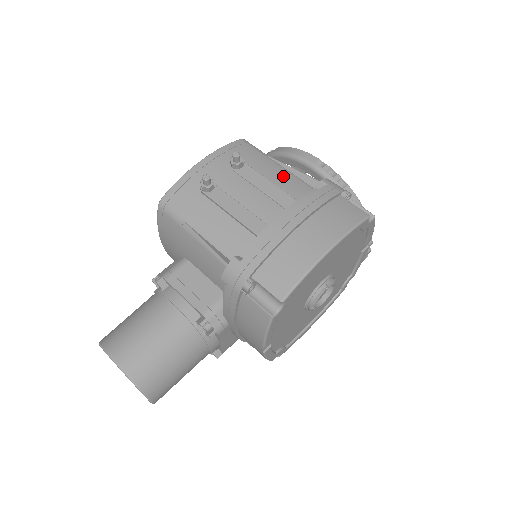
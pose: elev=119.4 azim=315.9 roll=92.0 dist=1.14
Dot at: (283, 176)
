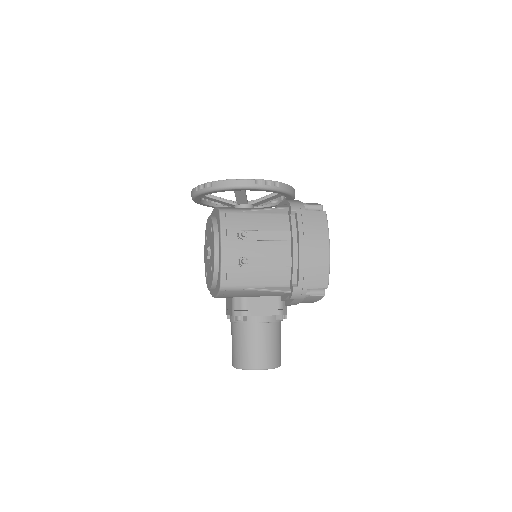
Dot at: (267, 220)
